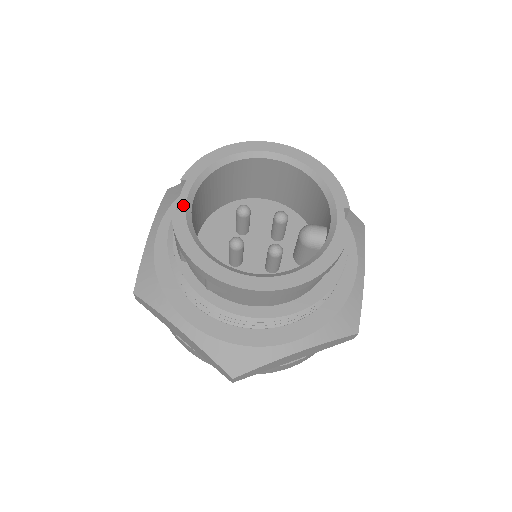
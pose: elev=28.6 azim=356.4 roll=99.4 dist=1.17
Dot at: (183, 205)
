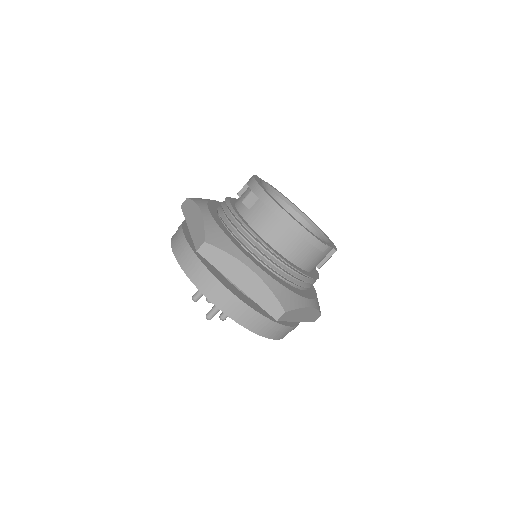
Dot at: (263, 181)
